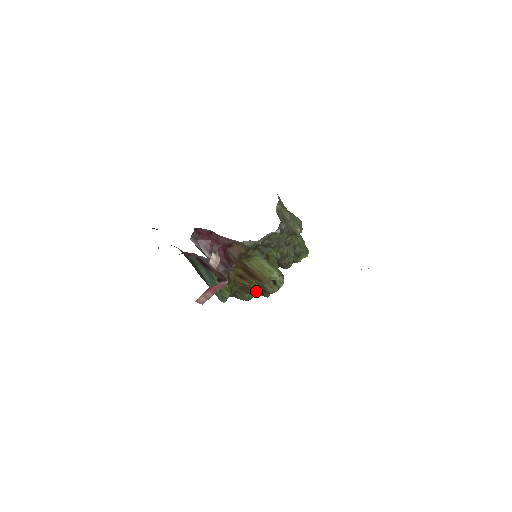
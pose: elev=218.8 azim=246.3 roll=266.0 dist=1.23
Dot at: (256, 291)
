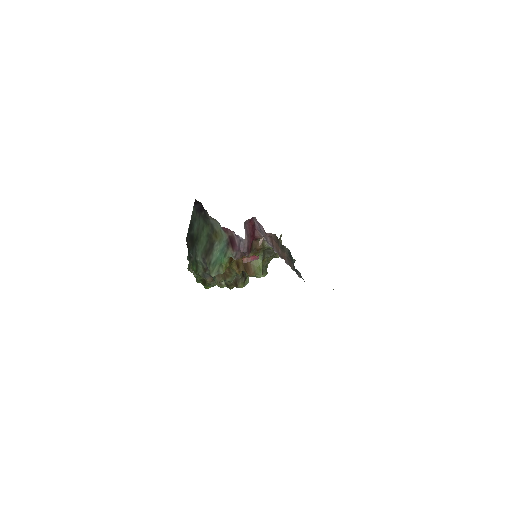
Dot at: (230, 281)
